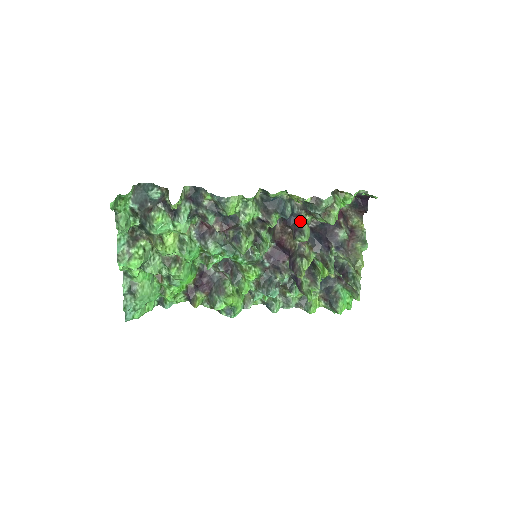
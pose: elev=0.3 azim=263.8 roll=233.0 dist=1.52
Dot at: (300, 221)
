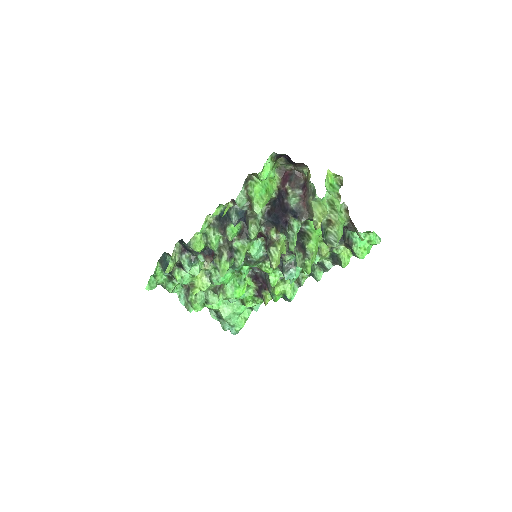
Dot at: (246, 220)
